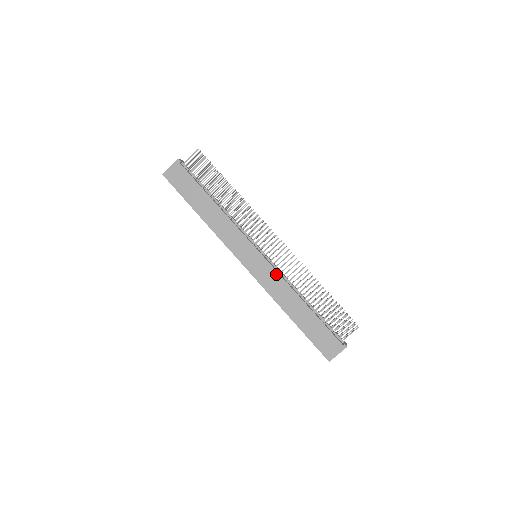
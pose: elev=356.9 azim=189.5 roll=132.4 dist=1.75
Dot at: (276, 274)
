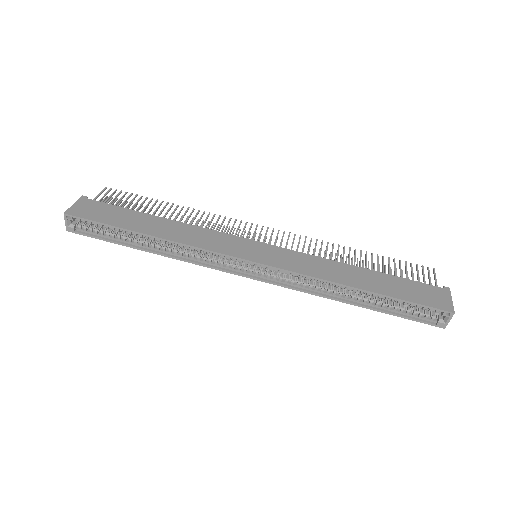
Dot at: (299, 254)
